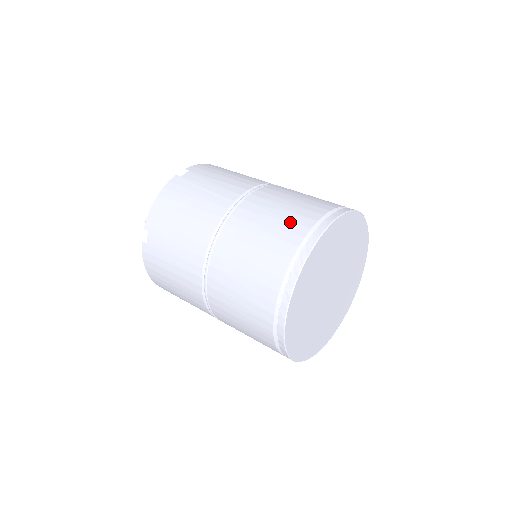
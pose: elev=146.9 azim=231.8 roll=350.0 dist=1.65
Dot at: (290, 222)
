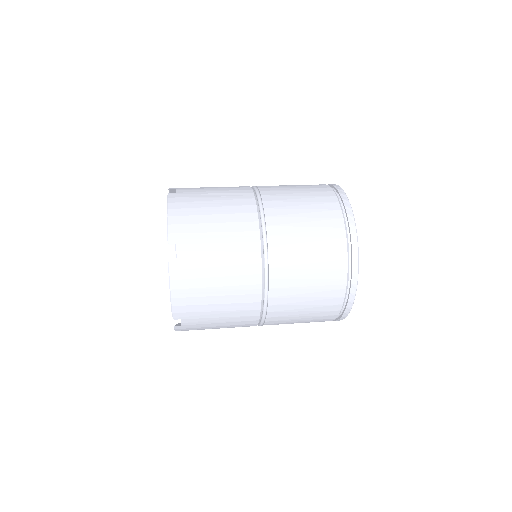
Dot at: (315, 192)
